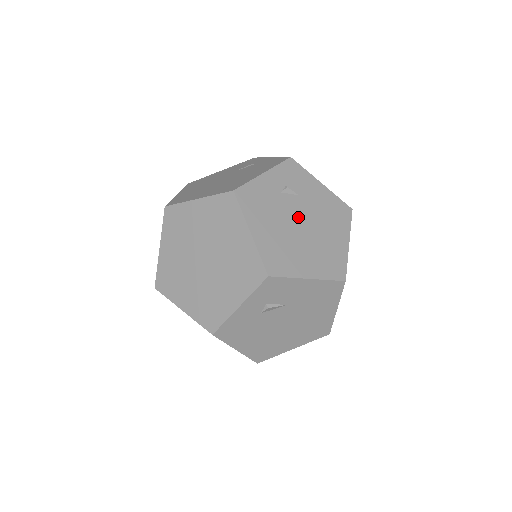
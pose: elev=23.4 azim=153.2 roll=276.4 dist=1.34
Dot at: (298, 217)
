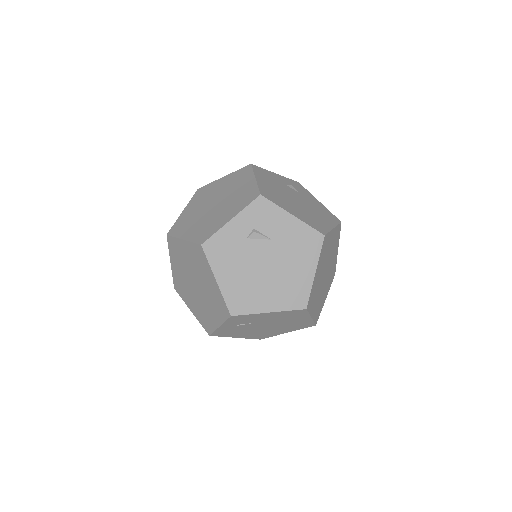
Dot at: (295, 197)
